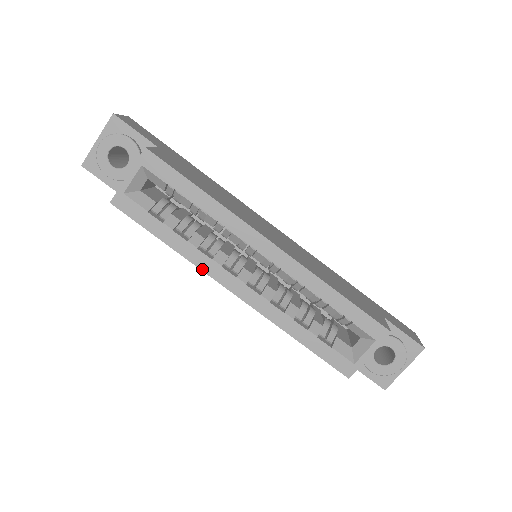
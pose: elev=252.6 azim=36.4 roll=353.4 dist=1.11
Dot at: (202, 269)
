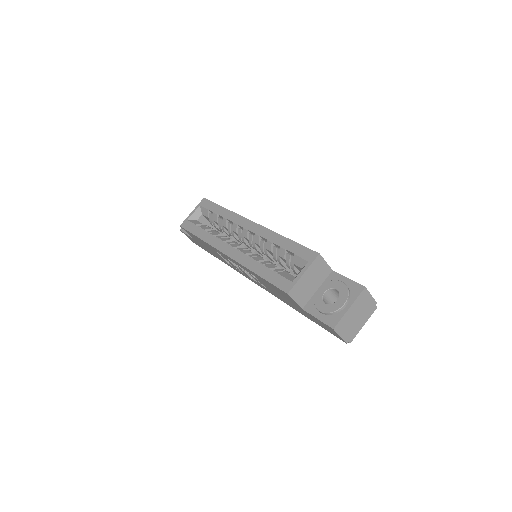
Dot at: (212, 245)
